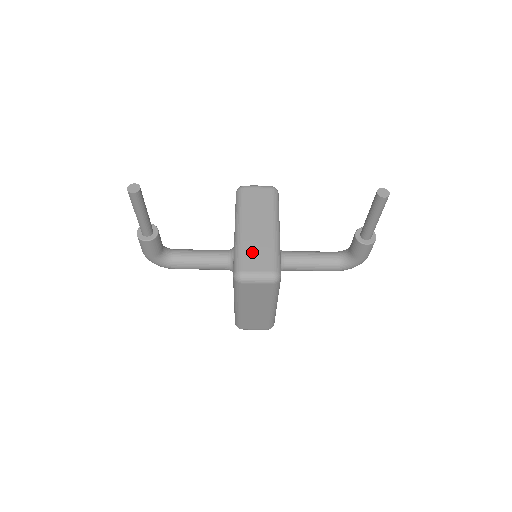
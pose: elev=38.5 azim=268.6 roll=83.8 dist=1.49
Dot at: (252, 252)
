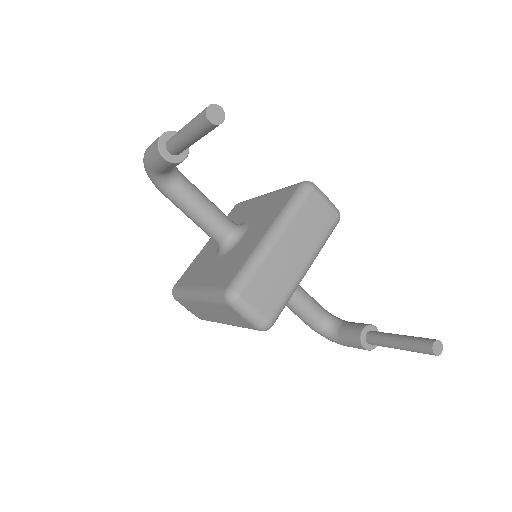
Dot at: (266, 280)
